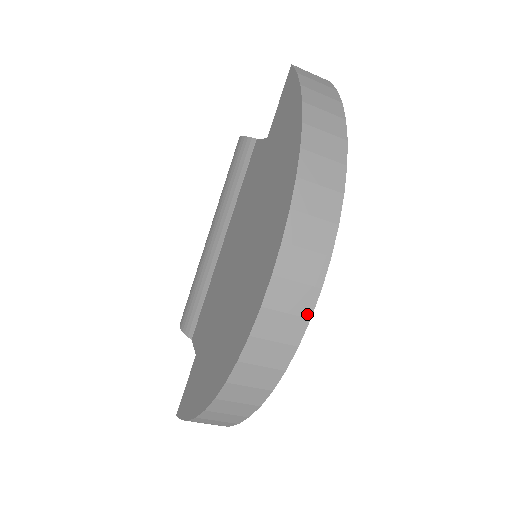
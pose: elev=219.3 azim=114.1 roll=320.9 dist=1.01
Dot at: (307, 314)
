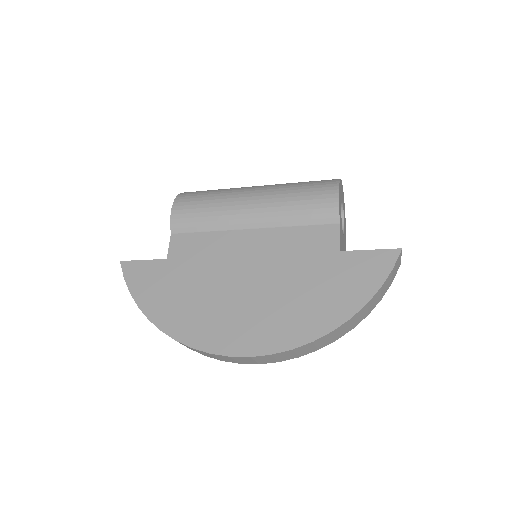
Dot at: (241, 363)
